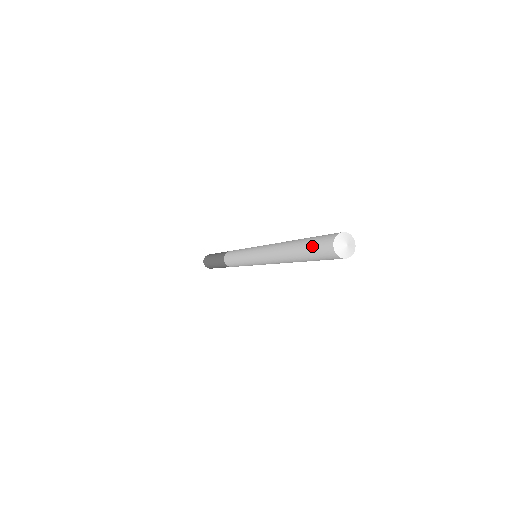
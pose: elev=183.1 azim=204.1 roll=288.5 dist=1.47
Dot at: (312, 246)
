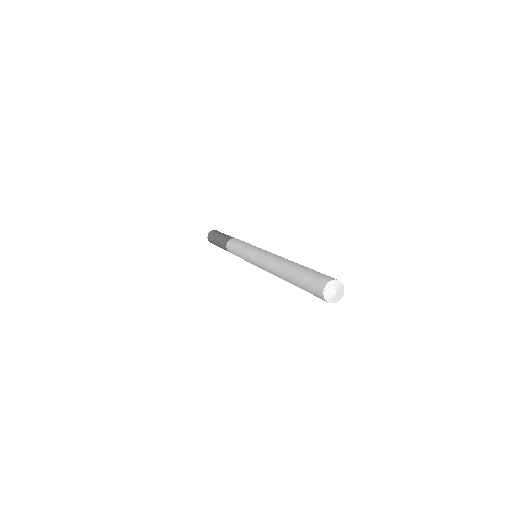
Dot at: (305, 286)
